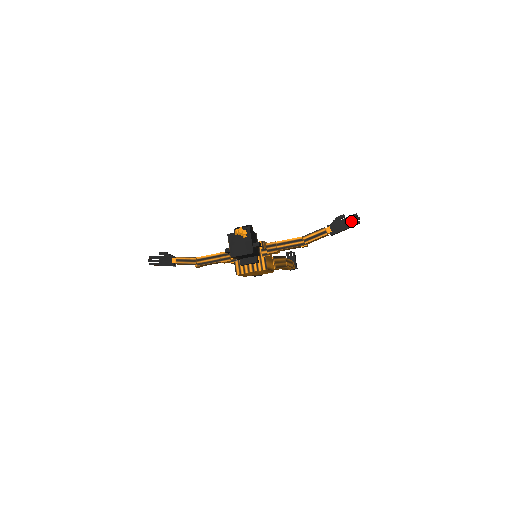
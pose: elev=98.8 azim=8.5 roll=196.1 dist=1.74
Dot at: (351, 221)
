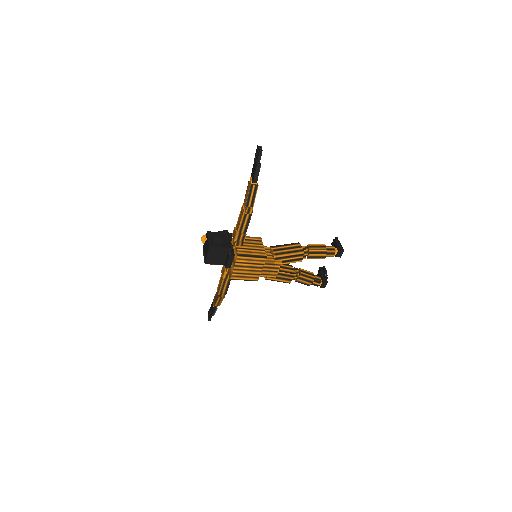
Dot at: (256, 156)
